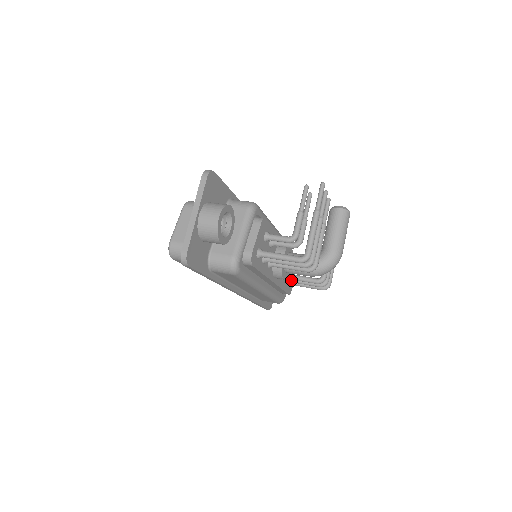
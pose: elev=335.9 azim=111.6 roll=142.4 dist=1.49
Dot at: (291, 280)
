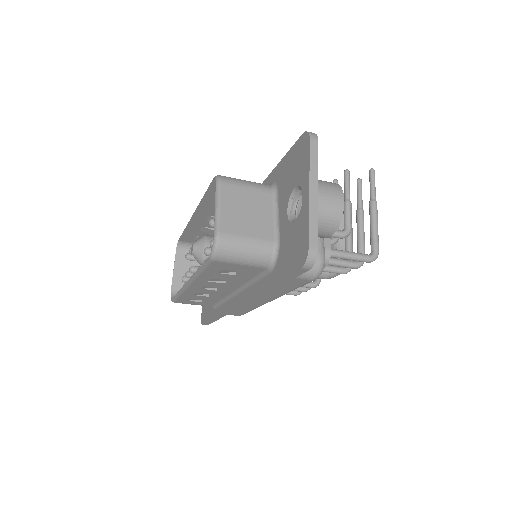
Dot at: occluded
